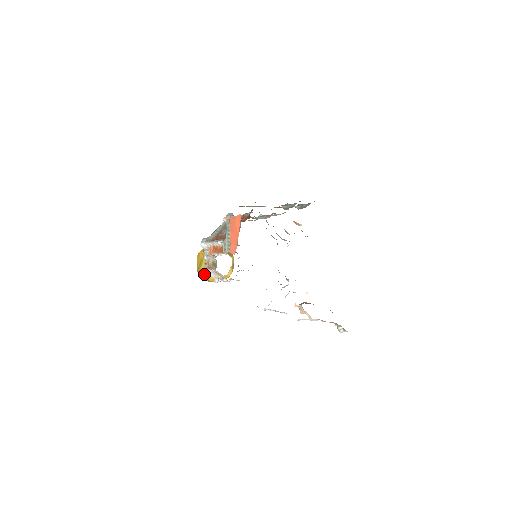
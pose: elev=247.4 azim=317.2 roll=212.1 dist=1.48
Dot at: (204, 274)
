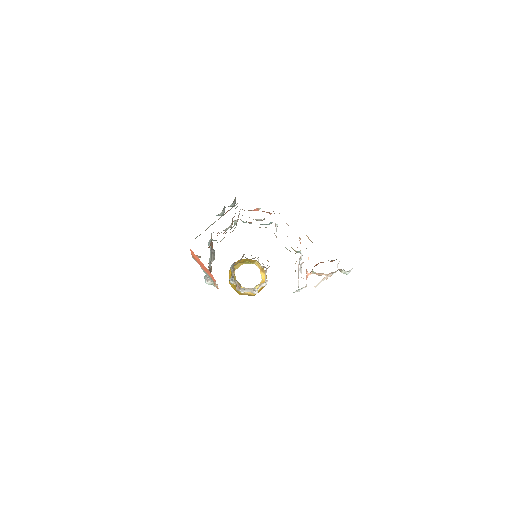
Dot at: (244, 294)
